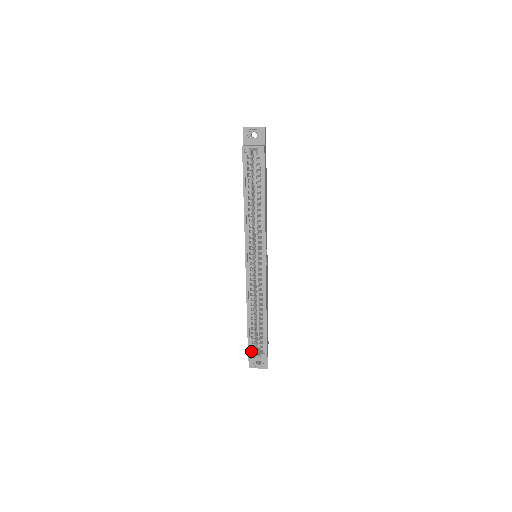
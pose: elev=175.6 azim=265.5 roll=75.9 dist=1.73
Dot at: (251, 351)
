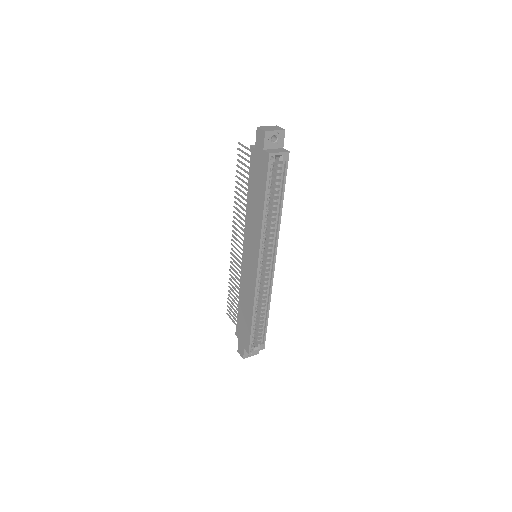
Dot at: (251, 345)
